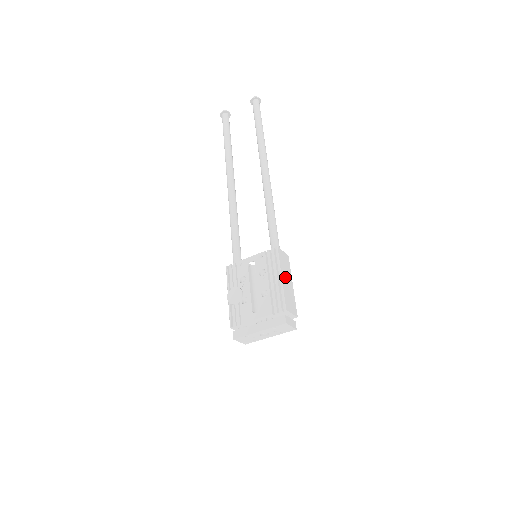
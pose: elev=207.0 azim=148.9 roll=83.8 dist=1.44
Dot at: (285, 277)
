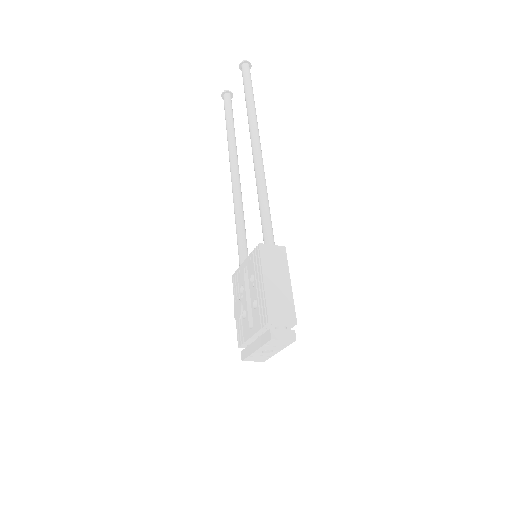
Dot at: (273, 278)
